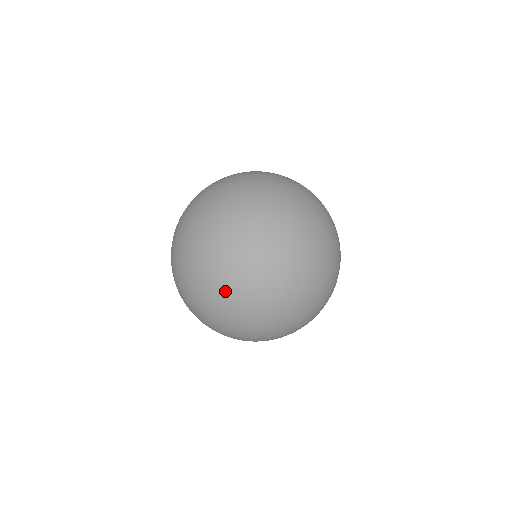
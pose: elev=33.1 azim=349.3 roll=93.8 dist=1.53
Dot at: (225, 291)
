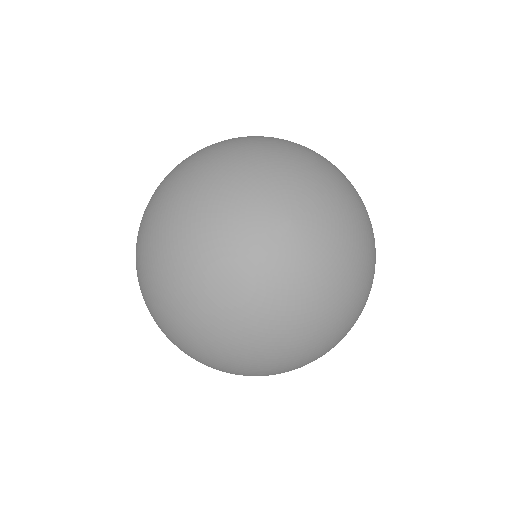
Dot at: (153, 253)
